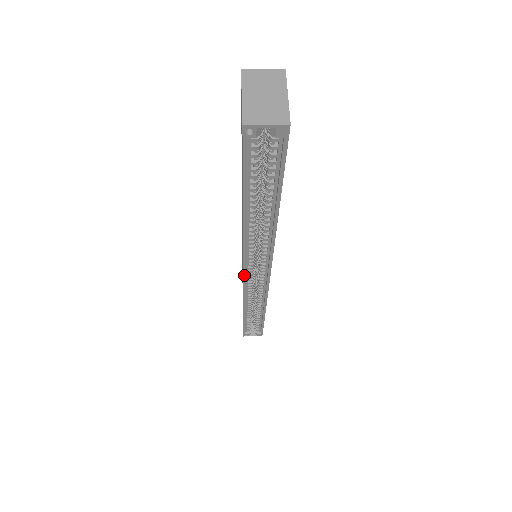
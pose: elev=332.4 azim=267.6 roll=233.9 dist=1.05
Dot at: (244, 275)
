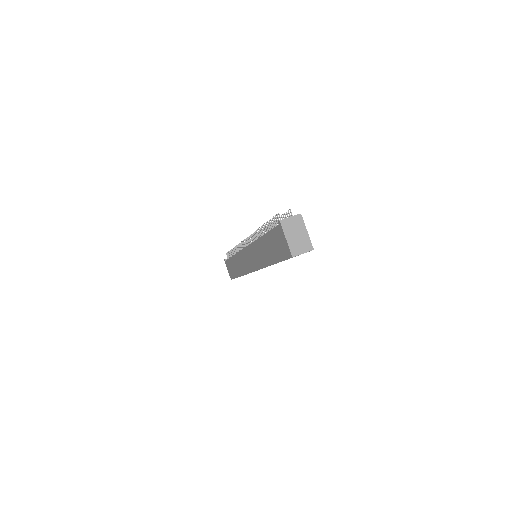
Dot at: occluded
